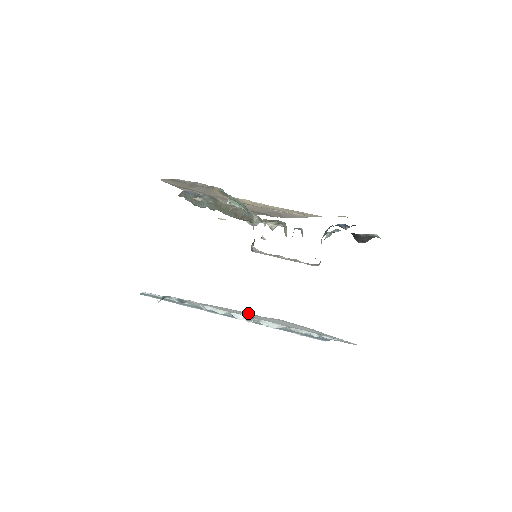
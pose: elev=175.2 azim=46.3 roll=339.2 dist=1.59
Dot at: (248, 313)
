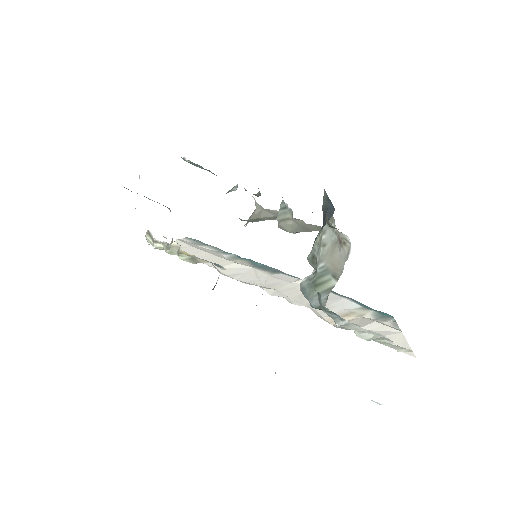
Dot at: occluded
